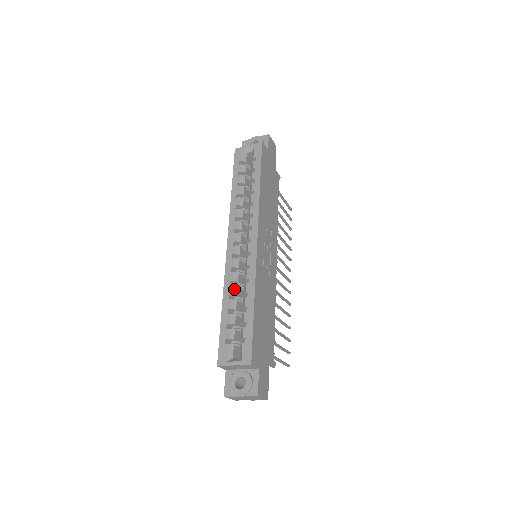
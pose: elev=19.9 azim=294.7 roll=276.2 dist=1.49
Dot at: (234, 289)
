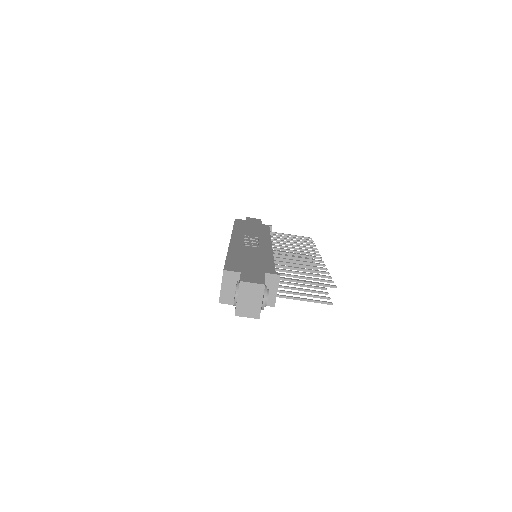
Dot at: occluded
